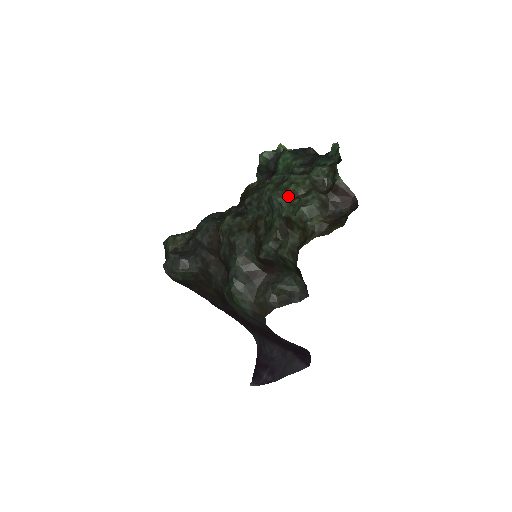
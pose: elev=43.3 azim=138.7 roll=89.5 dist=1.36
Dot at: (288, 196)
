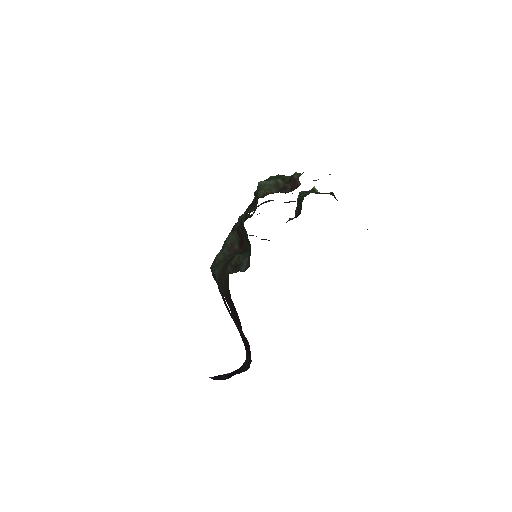
Dot at: occluded
